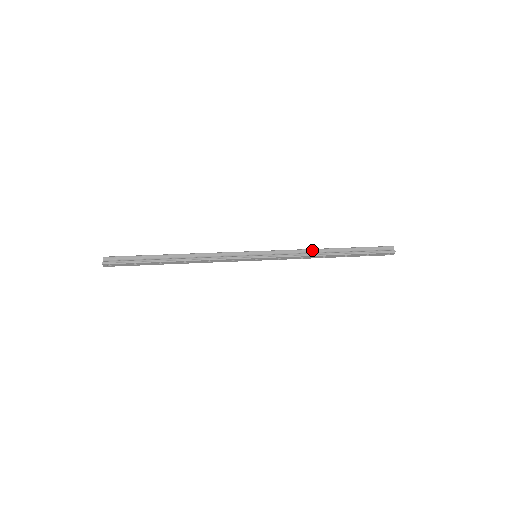
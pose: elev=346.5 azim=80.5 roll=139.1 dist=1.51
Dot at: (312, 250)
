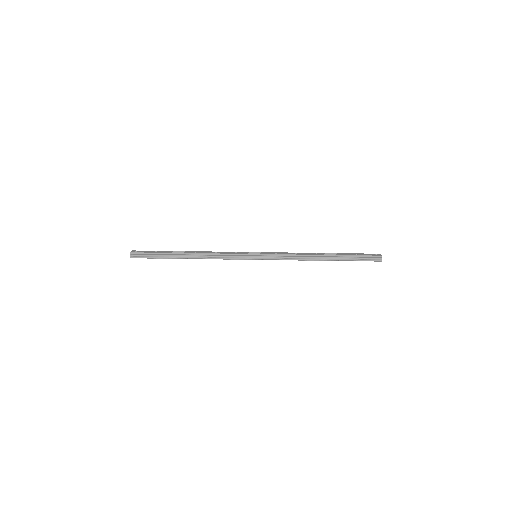
Dot at: (305, 256)
